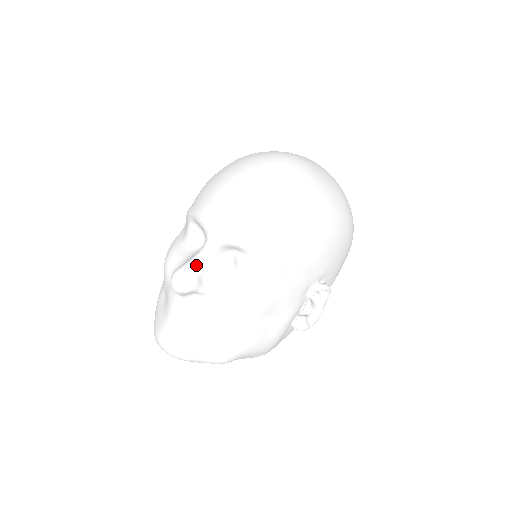
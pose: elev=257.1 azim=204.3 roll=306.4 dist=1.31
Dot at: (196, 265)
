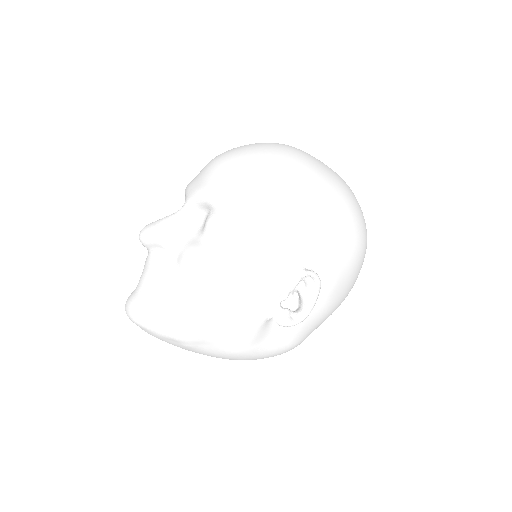
Dot at: (166, 219)
